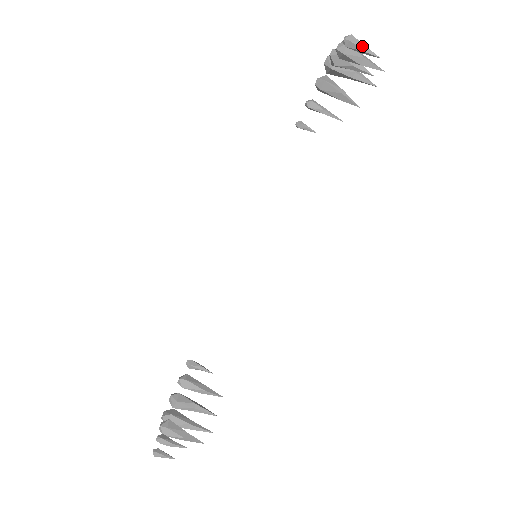
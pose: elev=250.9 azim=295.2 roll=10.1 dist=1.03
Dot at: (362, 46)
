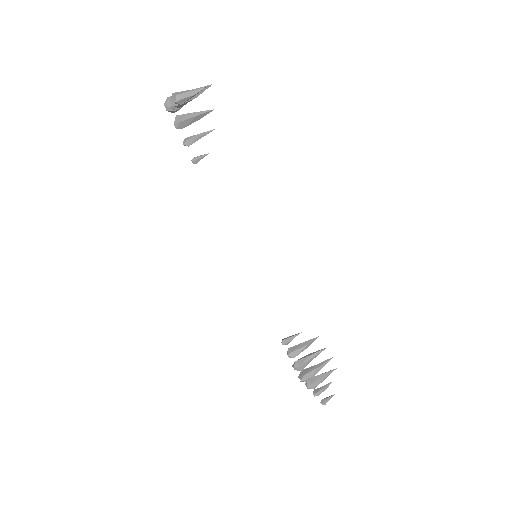
Dot at: (189, 94)
